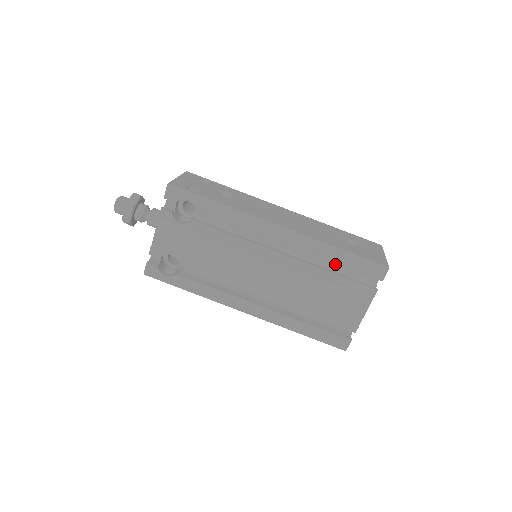
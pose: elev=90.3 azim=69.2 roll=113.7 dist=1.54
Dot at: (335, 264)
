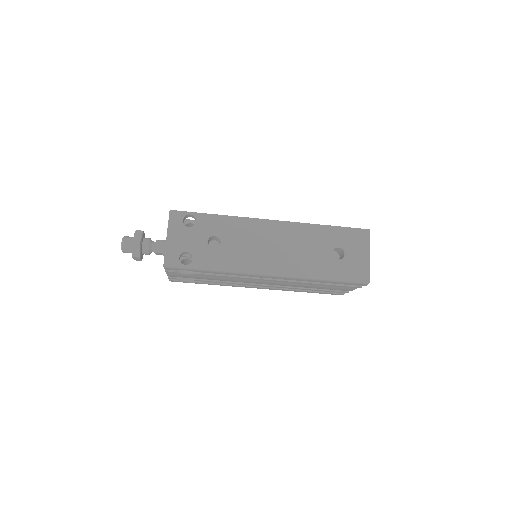
Dot at: occluded
